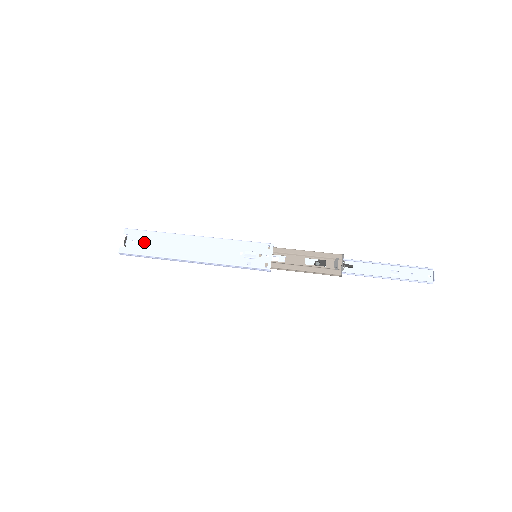
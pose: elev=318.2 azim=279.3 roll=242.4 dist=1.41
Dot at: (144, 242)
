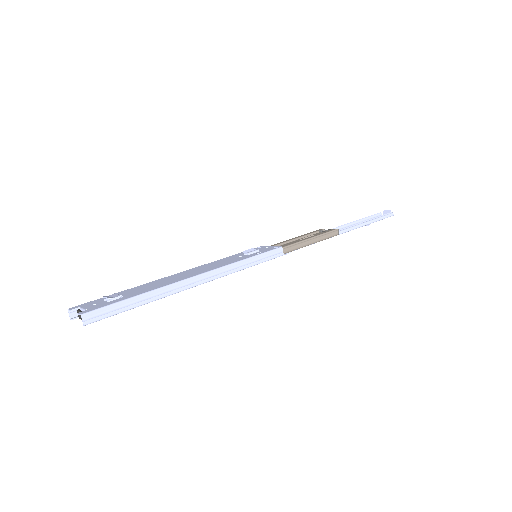
Dot at: (113, 296)
